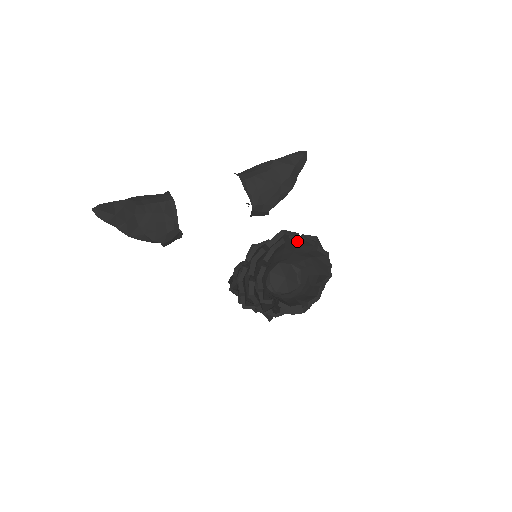
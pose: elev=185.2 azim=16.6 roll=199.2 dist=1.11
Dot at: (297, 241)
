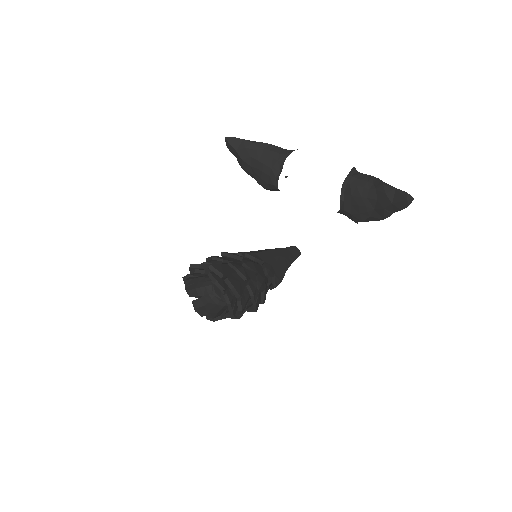
Dot at: (213, 279)
